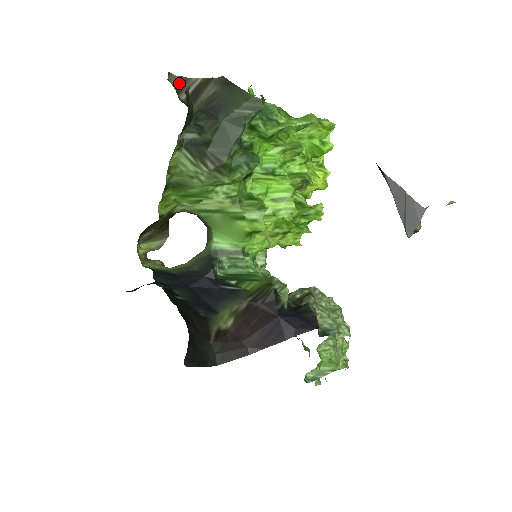
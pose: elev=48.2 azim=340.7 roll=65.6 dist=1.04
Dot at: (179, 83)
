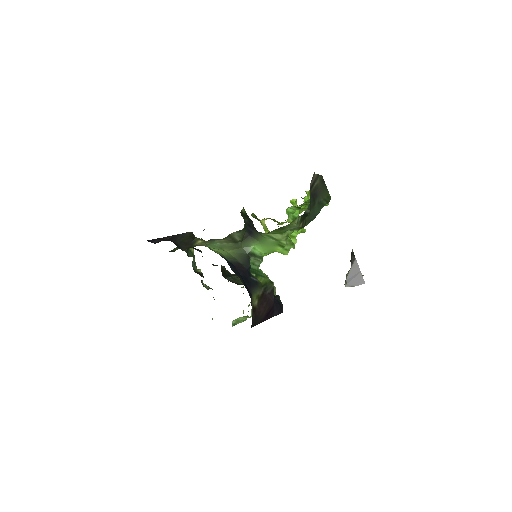
Dot at: (313, 176)
